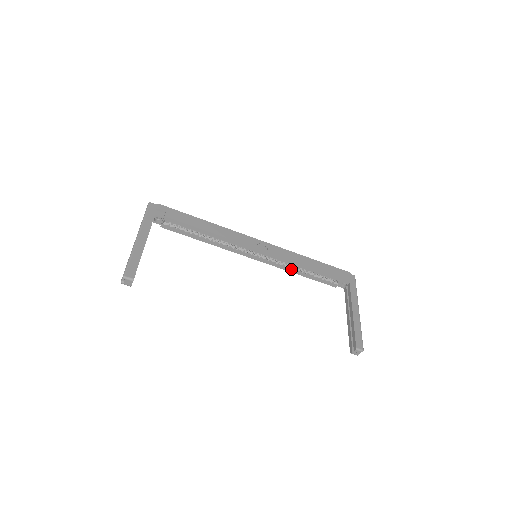
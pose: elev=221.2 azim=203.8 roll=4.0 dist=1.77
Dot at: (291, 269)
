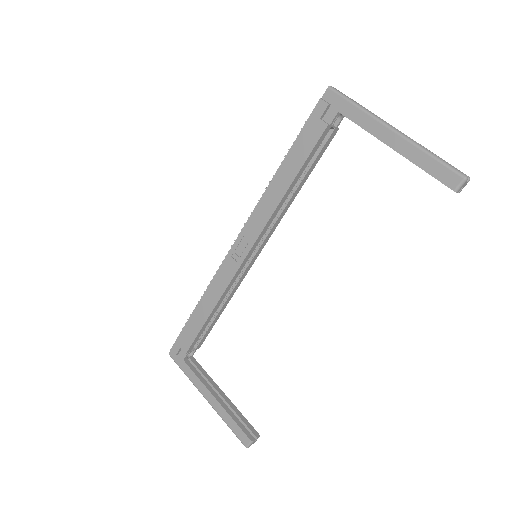
Dot at: (287, 204)
